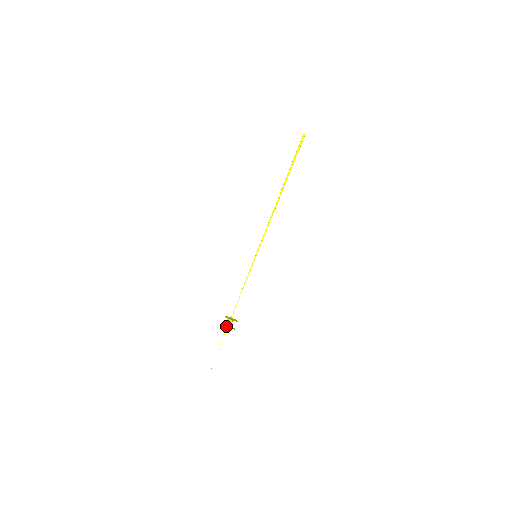
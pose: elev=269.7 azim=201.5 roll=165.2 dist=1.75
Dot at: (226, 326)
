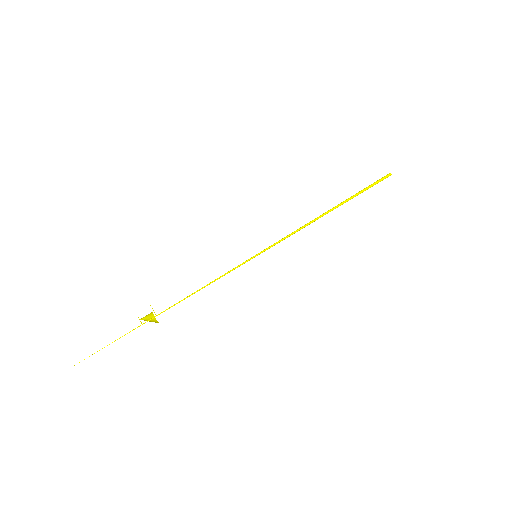
Dot at: occluded
